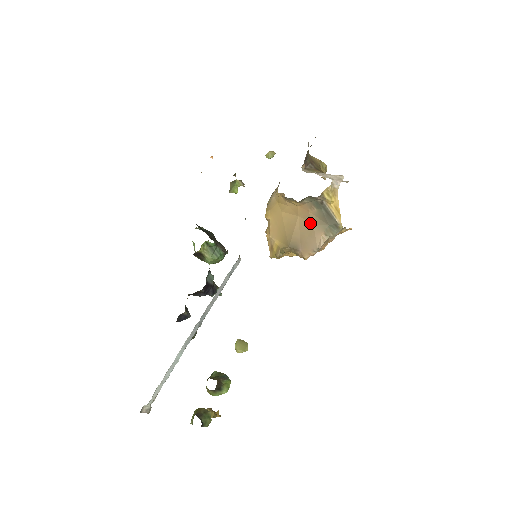
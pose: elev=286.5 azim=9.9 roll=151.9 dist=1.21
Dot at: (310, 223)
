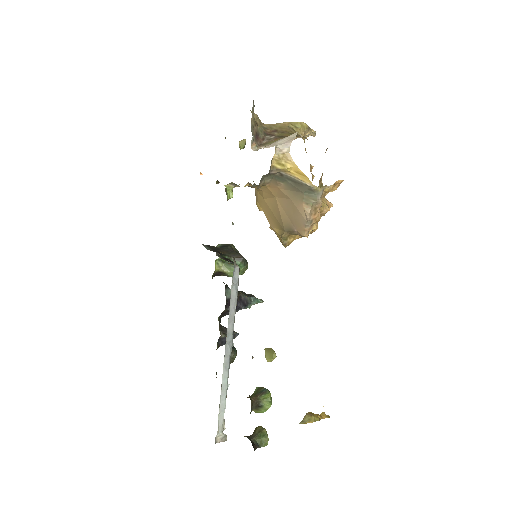
Dot at: (287, 199)
